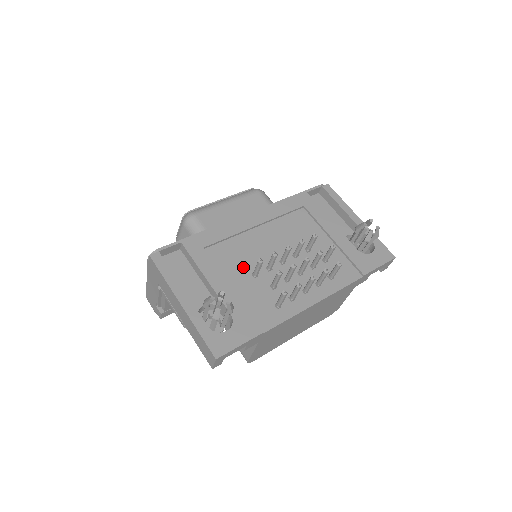
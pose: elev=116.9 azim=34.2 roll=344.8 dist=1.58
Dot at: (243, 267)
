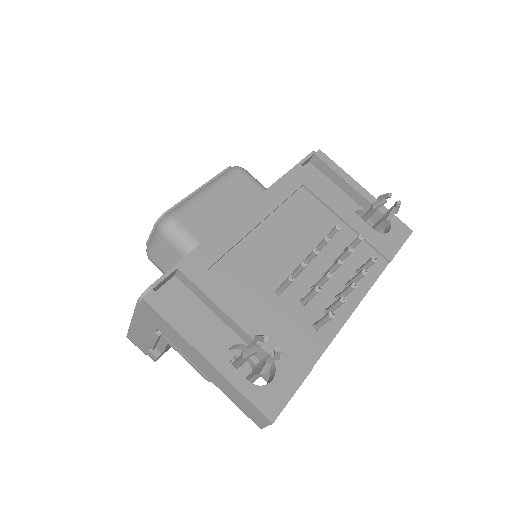
Dot at: (262, 284)
